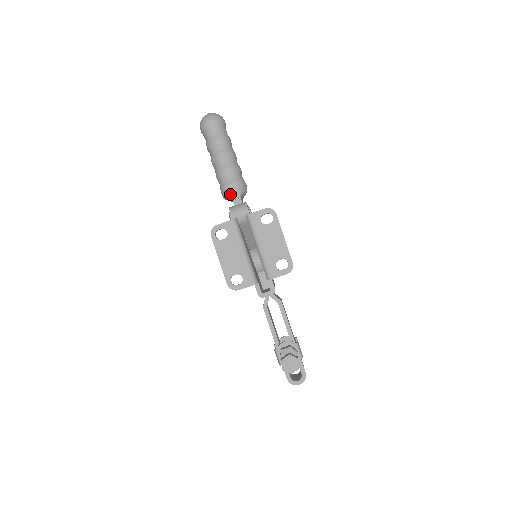
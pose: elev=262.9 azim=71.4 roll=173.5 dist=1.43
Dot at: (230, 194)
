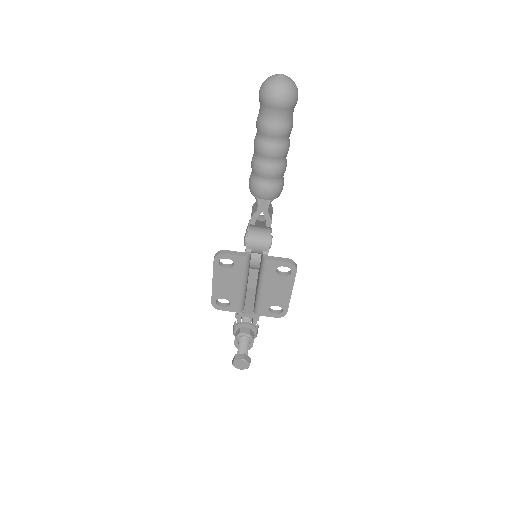
Dot at: (258, 197)
